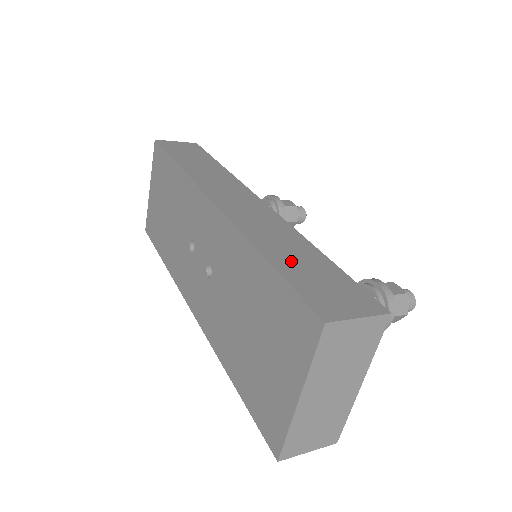
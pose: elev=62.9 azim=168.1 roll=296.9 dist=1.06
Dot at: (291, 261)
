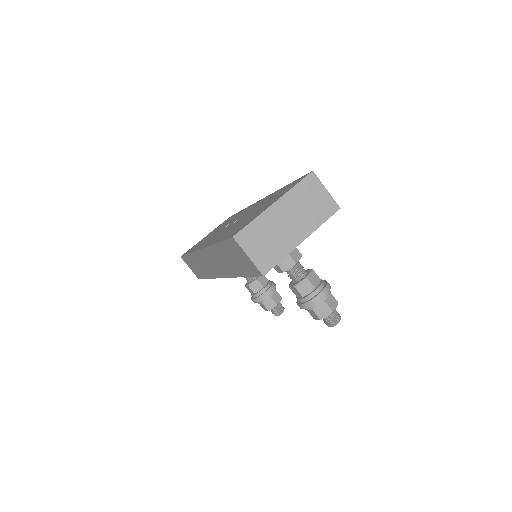
Dot at: occluded
